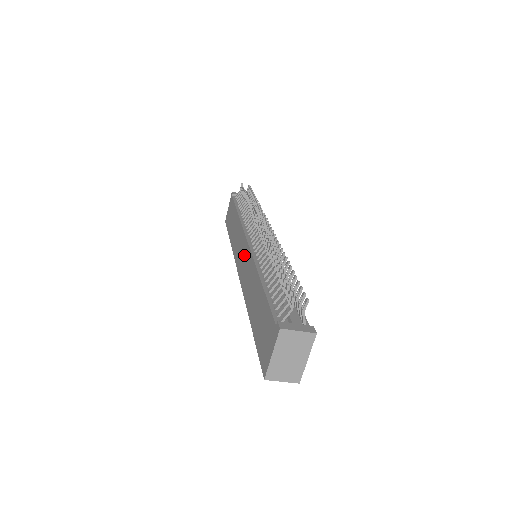
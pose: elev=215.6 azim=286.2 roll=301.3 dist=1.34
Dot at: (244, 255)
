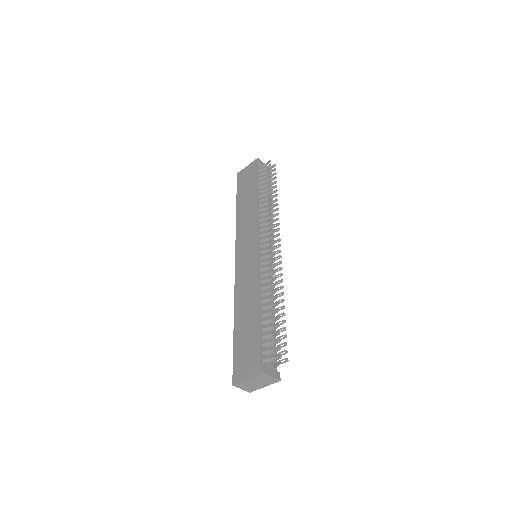
Dot at: (249, 254)
